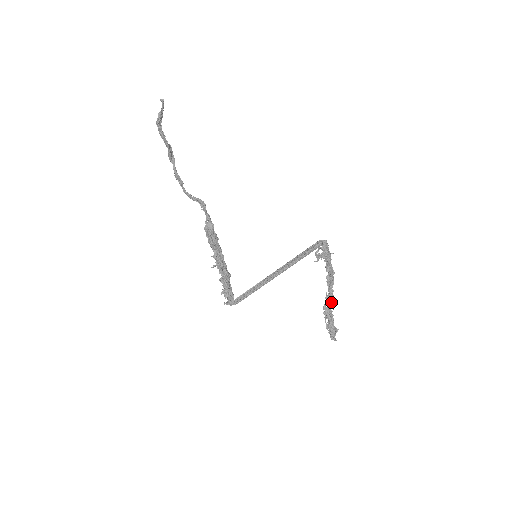
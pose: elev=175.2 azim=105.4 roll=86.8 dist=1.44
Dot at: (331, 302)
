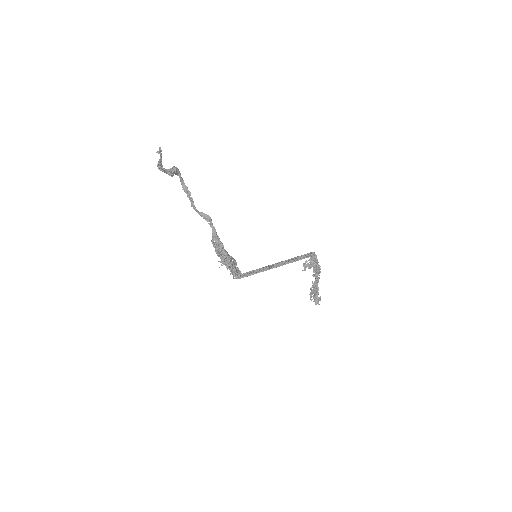
Dot at: (316, 286)
